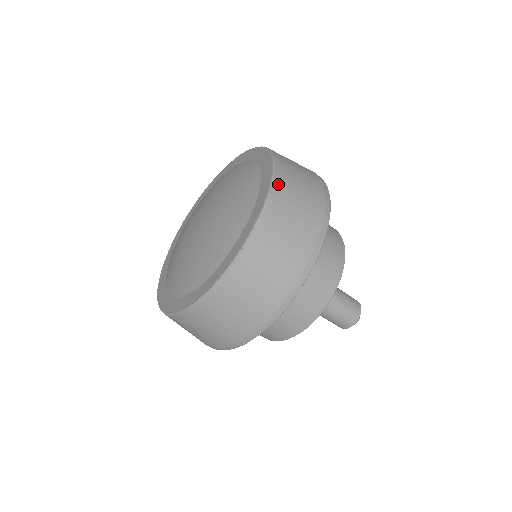
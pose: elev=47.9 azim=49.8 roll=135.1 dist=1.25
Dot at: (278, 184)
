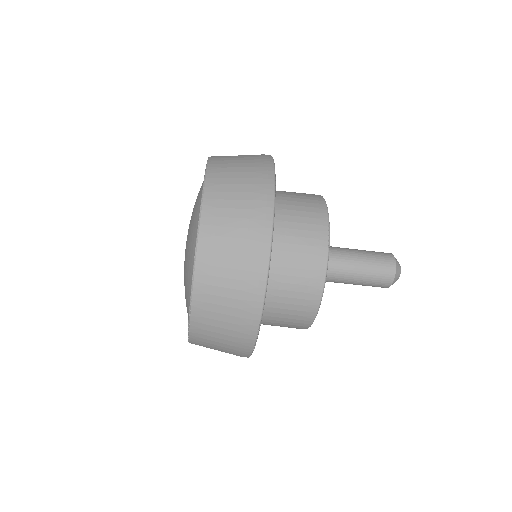
Dot at: (201, 259)
